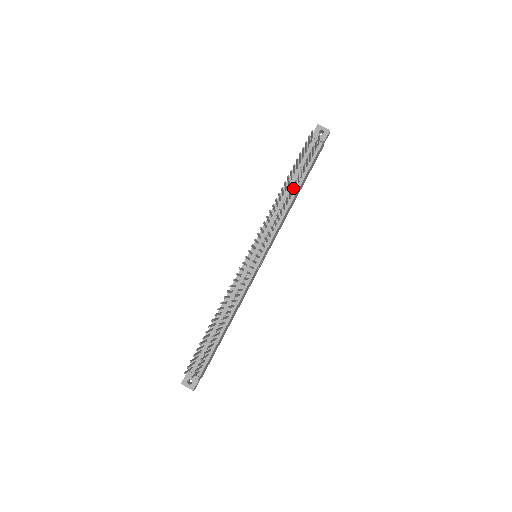
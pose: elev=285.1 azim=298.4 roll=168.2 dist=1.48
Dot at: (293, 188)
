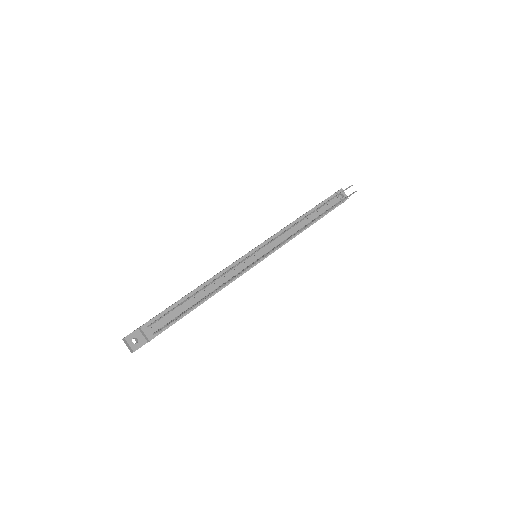
Dot at: occluded
